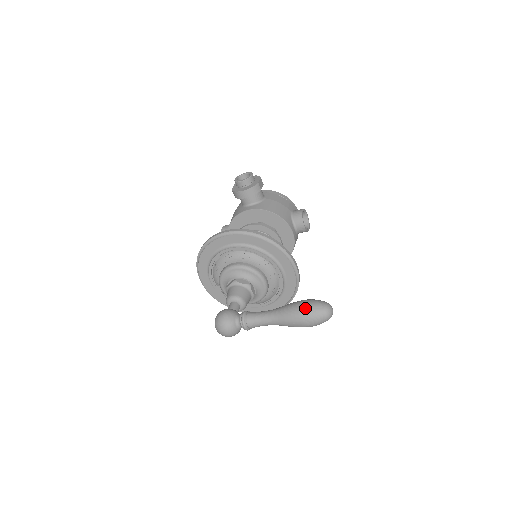
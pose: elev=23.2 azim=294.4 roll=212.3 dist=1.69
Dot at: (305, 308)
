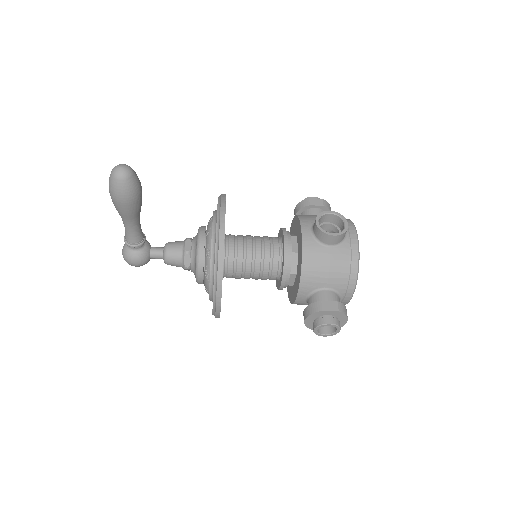
Dot at: occluded
